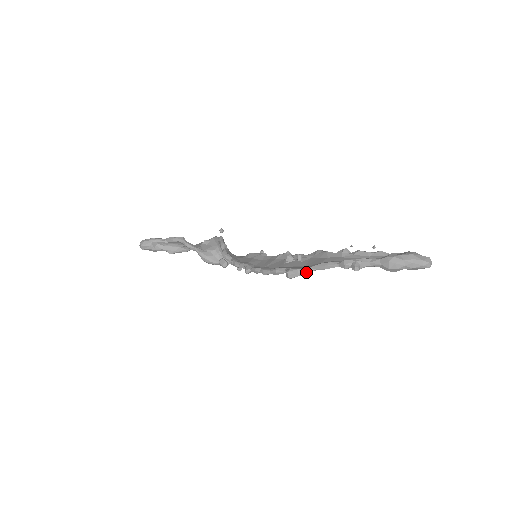
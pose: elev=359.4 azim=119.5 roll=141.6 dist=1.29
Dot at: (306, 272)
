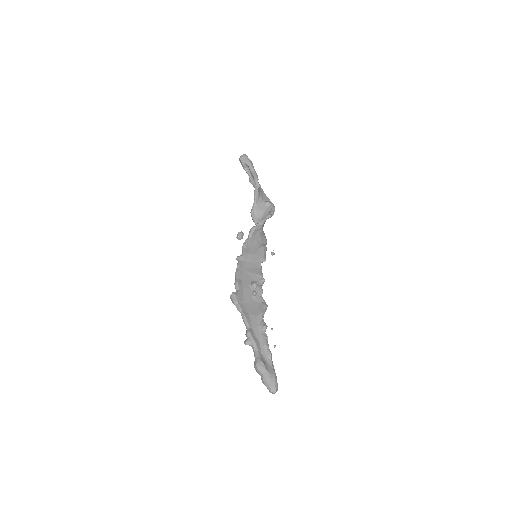
Dot at: (236, 307)
